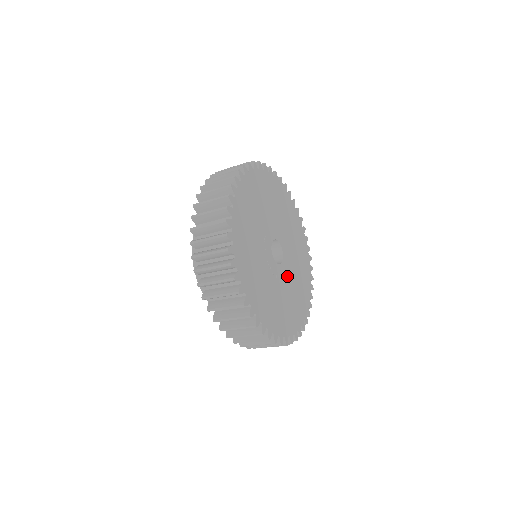
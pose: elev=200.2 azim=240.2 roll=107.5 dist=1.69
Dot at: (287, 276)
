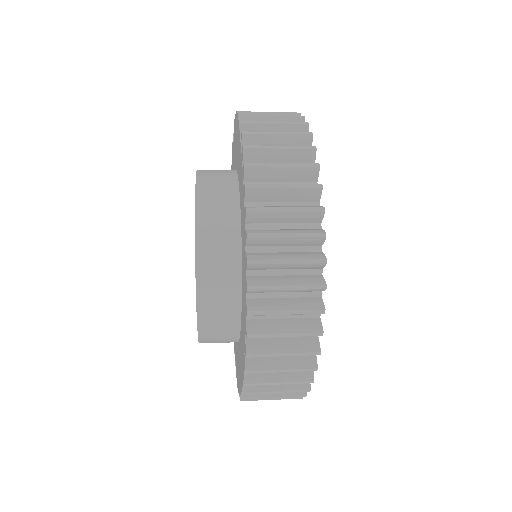
Dot at: occluded
